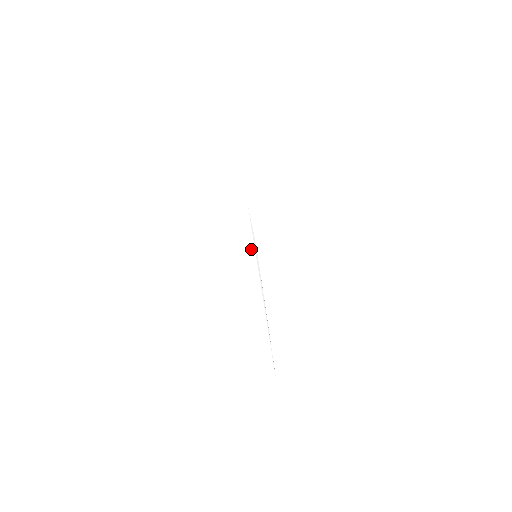
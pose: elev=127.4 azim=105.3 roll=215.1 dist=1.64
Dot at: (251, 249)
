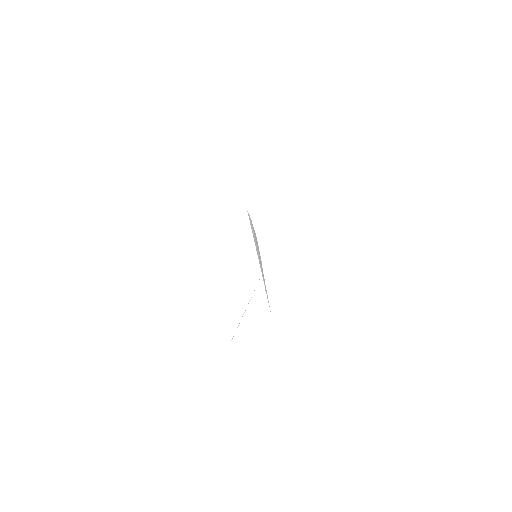
Dot at: occluded
